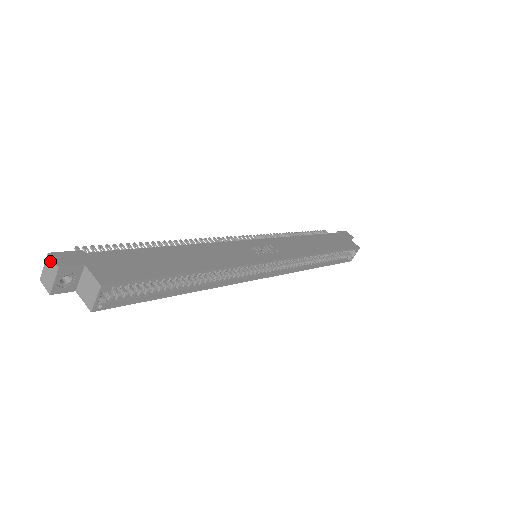
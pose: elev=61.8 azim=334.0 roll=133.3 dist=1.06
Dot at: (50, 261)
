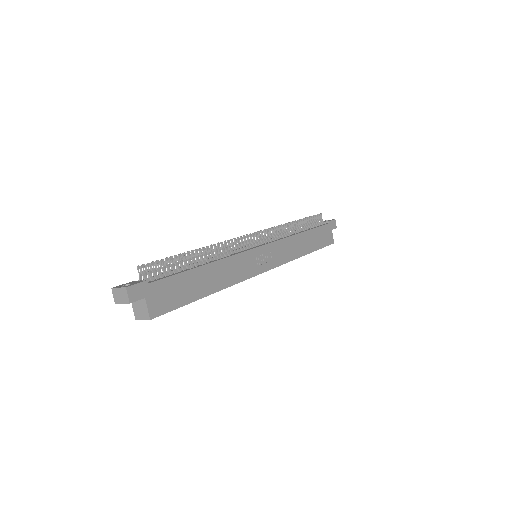
Dot at: (125, 293)
